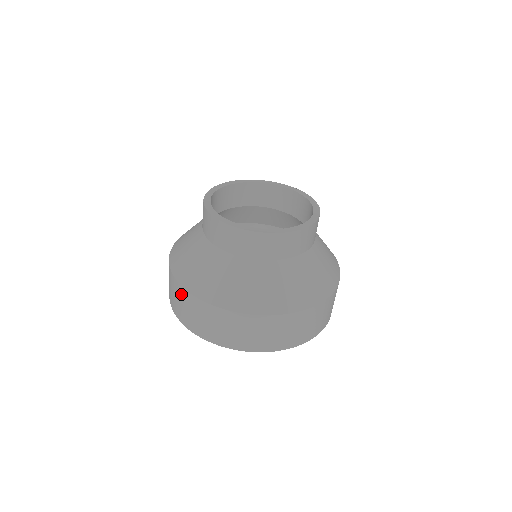
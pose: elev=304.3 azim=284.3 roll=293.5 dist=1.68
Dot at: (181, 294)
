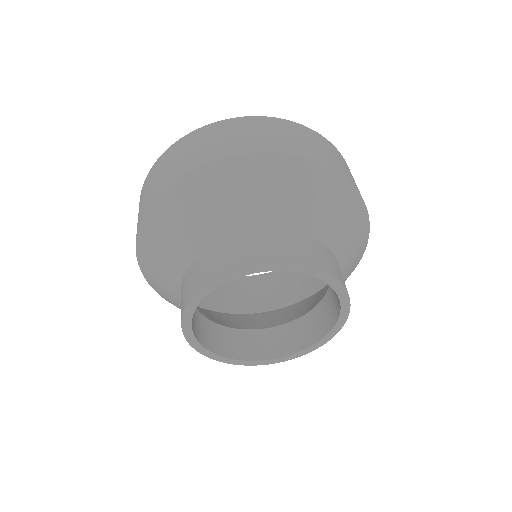
Dot at: occluded
